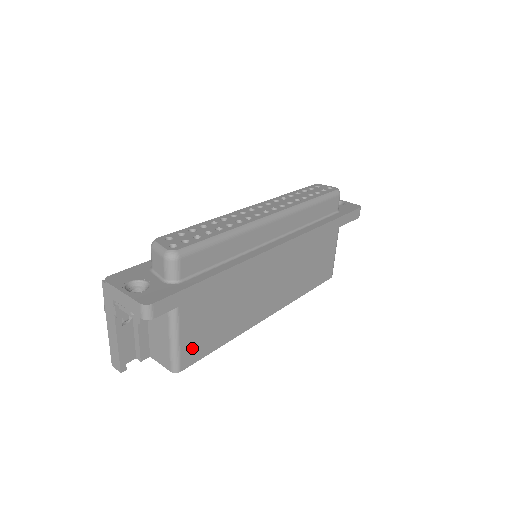
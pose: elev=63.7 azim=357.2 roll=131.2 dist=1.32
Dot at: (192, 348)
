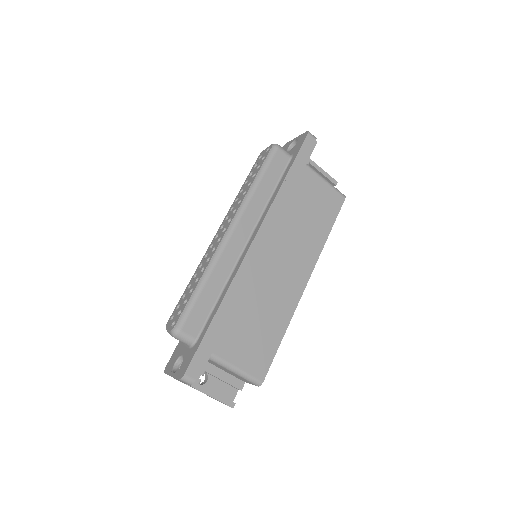
Dot at: (256, 363)
